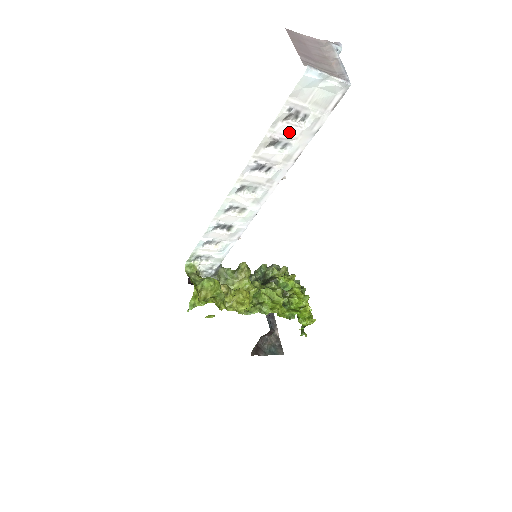
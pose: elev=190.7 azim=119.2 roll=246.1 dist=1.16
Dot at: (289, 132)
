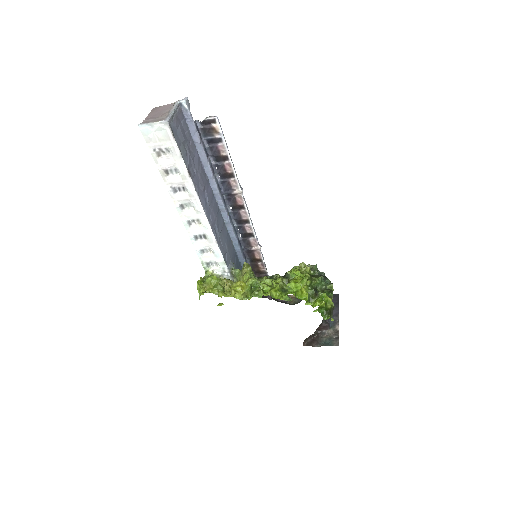
Dot at: (168, 162)
